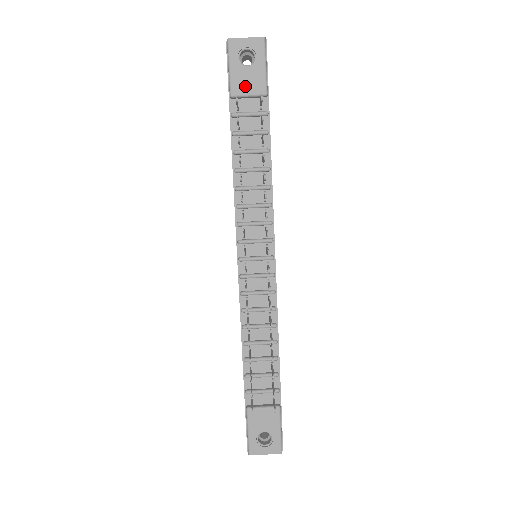
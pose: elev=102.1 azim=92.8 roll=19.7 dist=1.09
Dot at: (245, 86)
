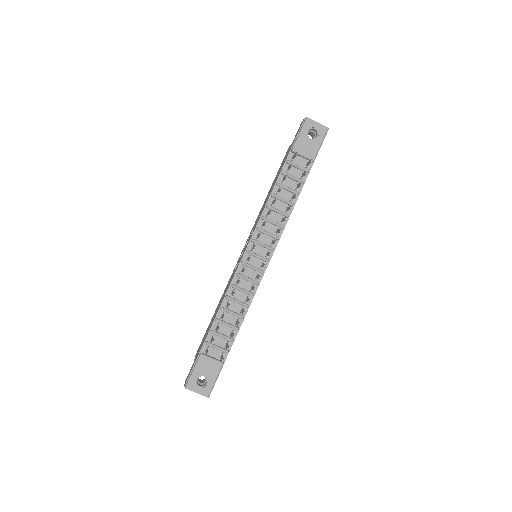
Dot at: (304, 149)
